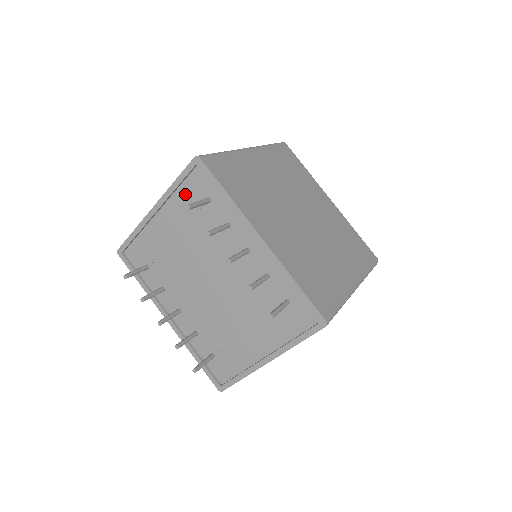
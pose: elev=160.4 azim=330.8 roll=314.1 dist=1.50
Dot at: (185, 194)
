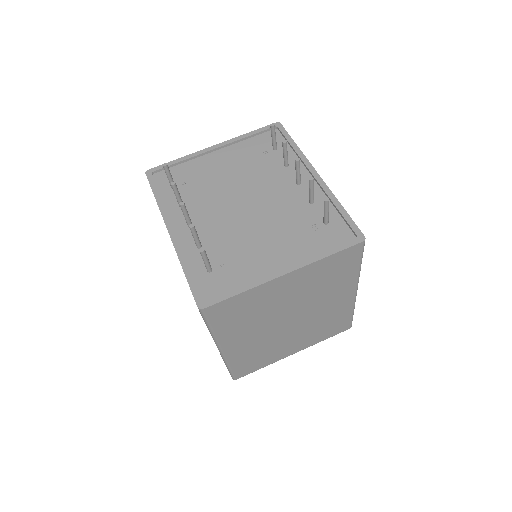
Dot at: (253, 143)
